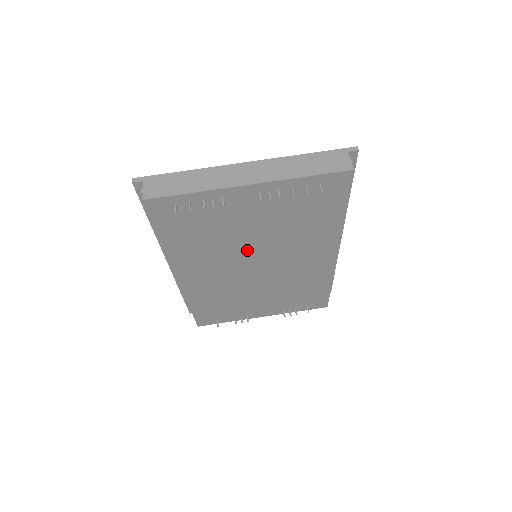
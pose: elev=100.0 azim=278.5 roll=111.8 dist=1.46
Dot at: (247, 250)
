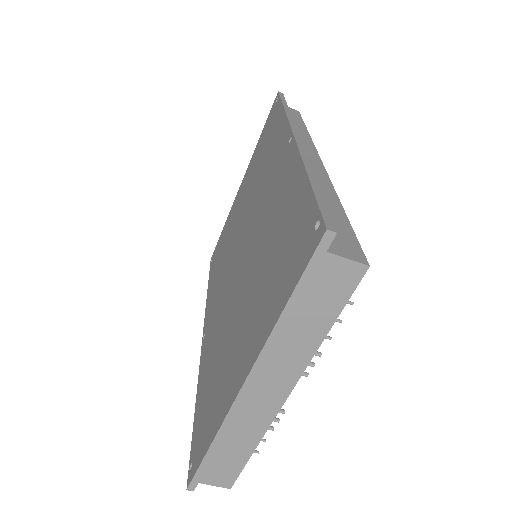
Dot at: occluded
